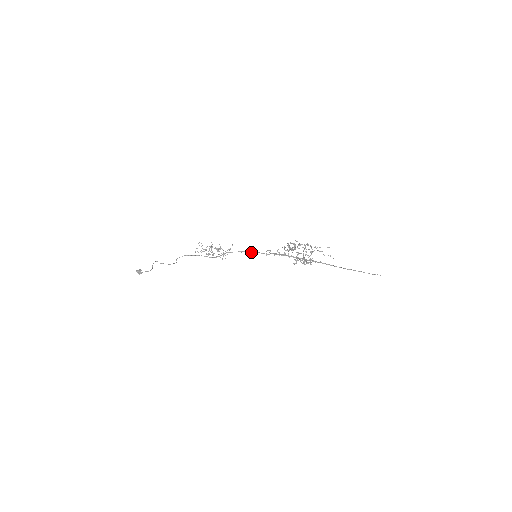
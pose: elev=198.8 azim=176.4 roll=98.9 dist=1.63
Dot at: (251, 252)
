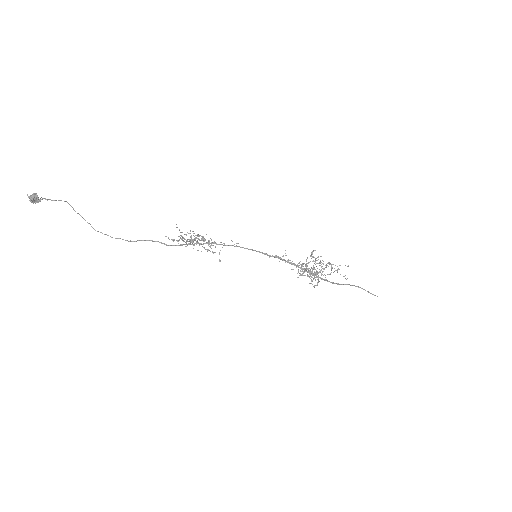
Dot at: occluded
